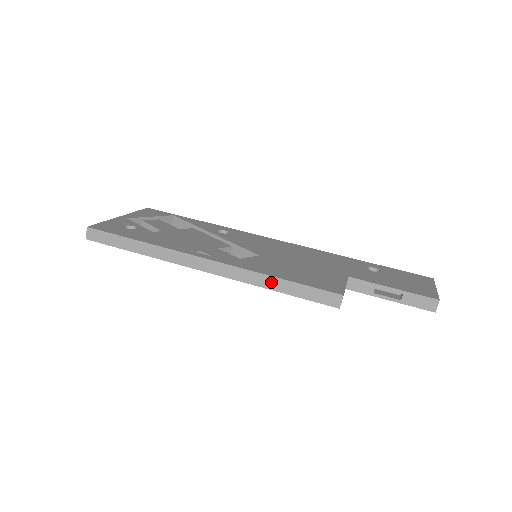
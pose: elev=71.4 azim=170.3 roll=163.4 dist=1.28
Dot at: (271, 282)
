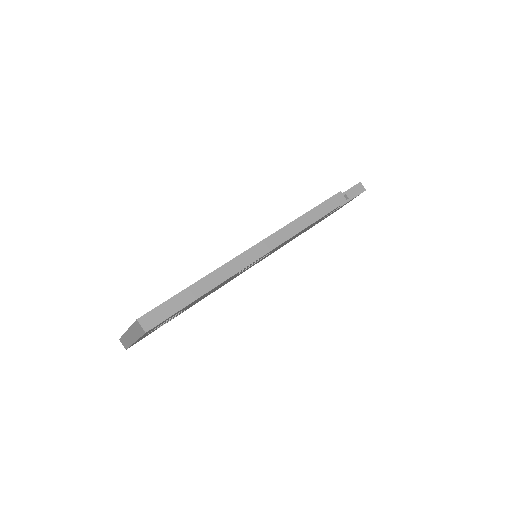
Dot at: (303, 221)
